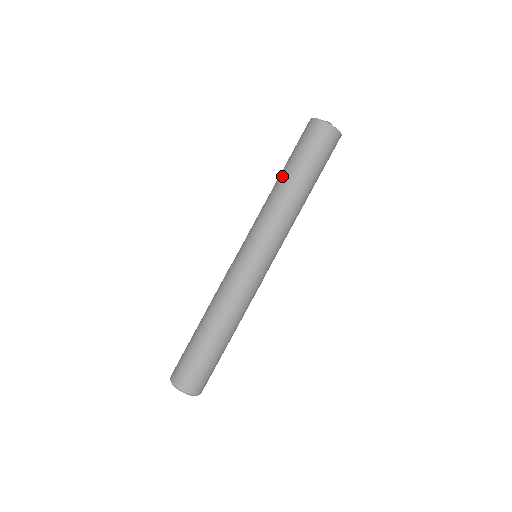
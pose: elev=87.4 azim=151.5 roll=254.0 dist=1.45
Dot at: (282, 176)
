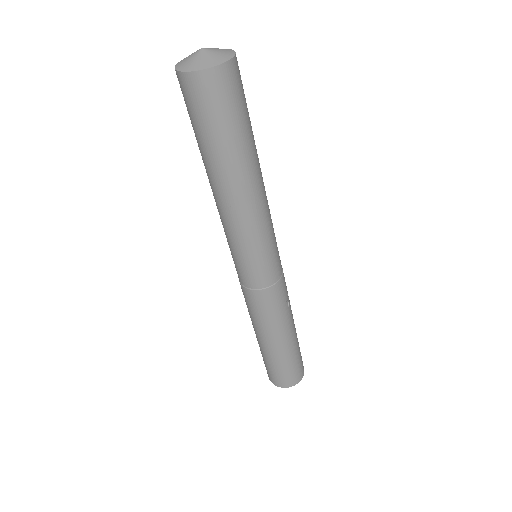
Dot at: (209, 174)
